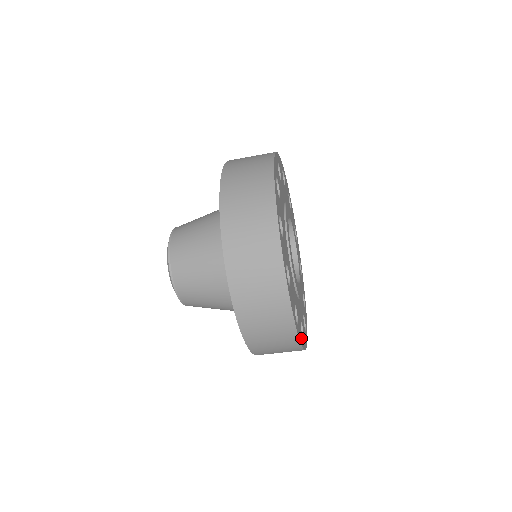
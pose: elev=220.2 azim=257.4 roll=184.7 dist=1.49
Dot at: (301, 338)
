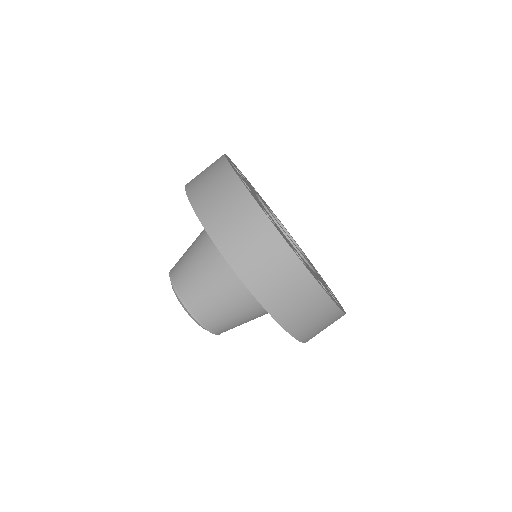
Dot at: occluded
